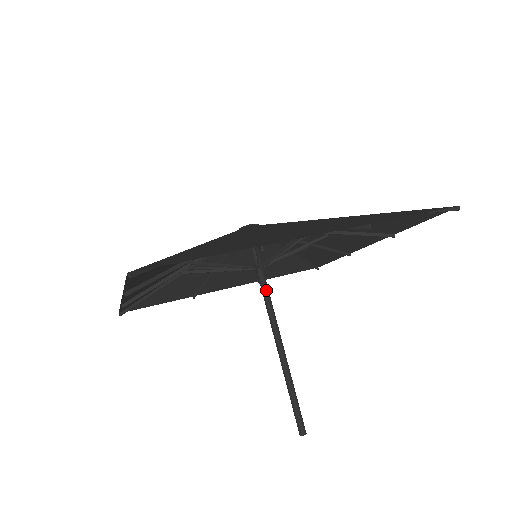
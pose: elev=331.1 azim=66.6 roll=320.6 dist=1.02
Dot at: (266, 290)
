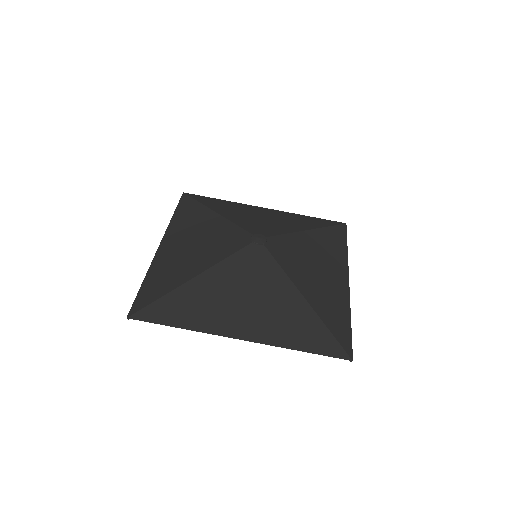
Dot at: occluded
